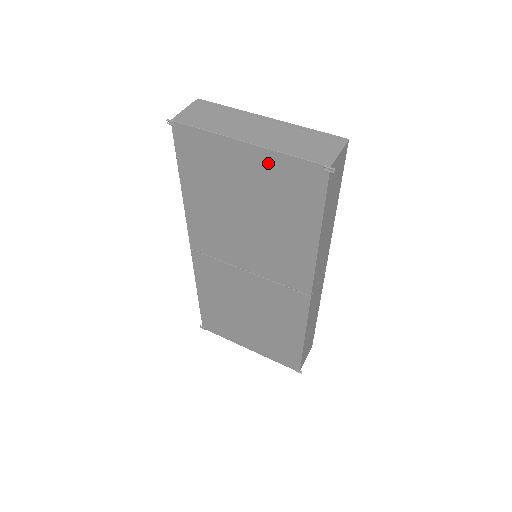
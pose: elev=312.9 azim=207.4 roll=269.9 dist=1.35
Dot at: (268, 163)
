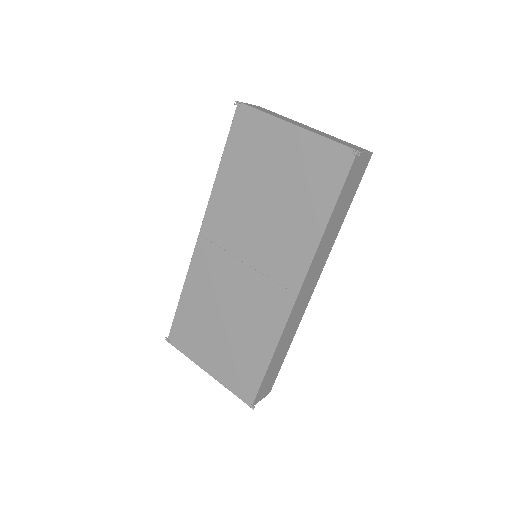
Dot at: (306, 145)
